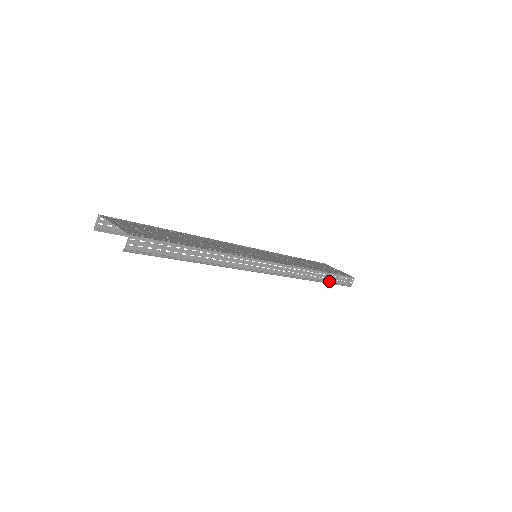
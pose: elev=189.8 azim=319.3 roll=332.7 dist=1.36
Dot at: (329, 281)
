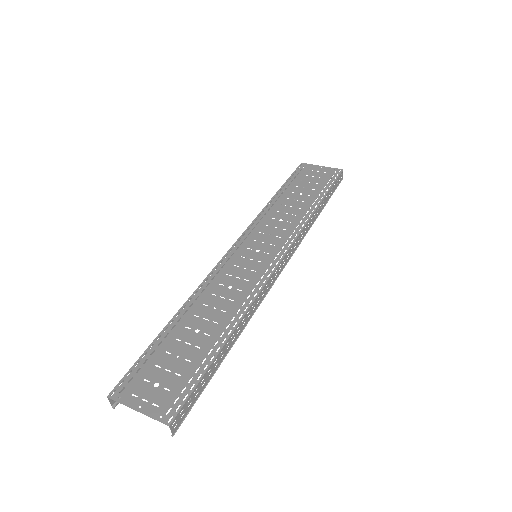
Dot at: (326, 203)
